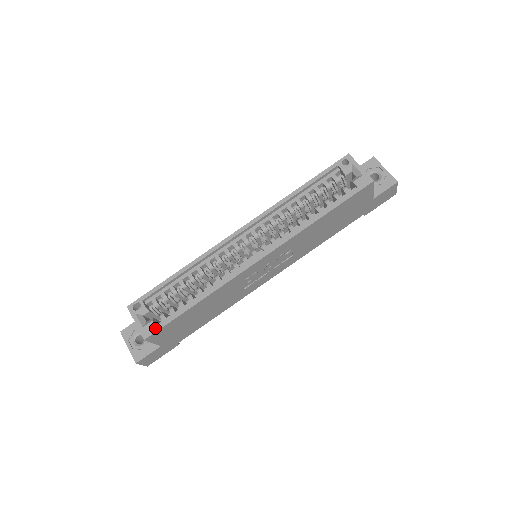
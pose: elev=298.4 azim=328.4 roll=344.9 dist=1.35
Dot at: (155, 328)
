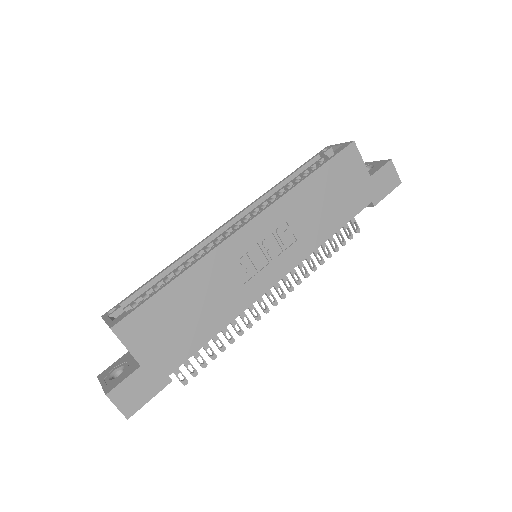
Dot at: (126, 314)
